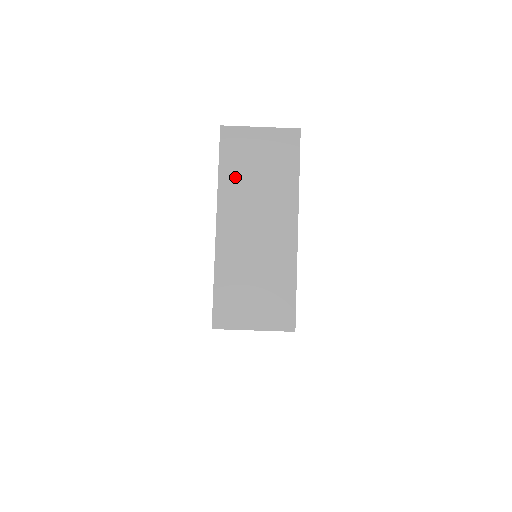
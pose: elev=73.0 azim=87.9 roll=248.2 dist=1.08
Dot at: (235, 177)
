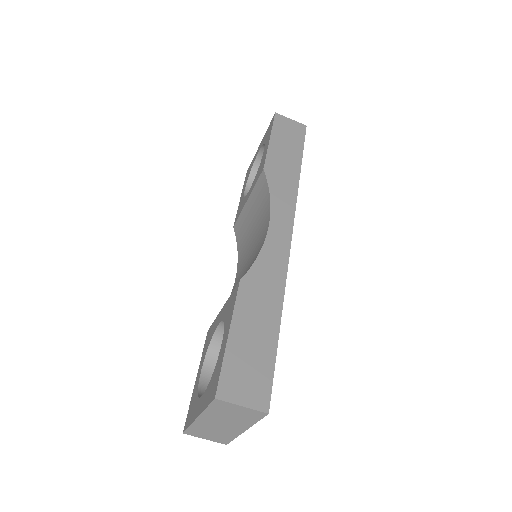
Dot at: (216, 412)
